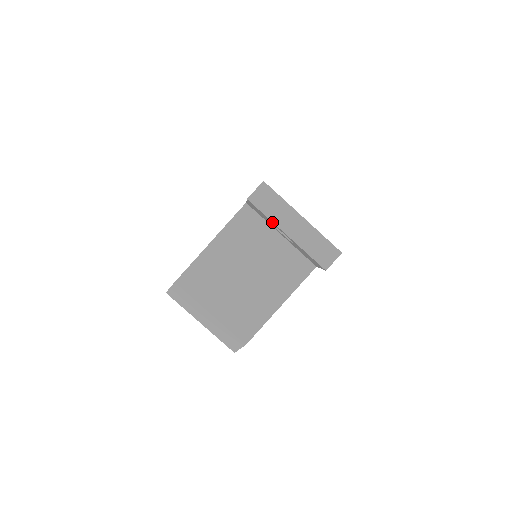
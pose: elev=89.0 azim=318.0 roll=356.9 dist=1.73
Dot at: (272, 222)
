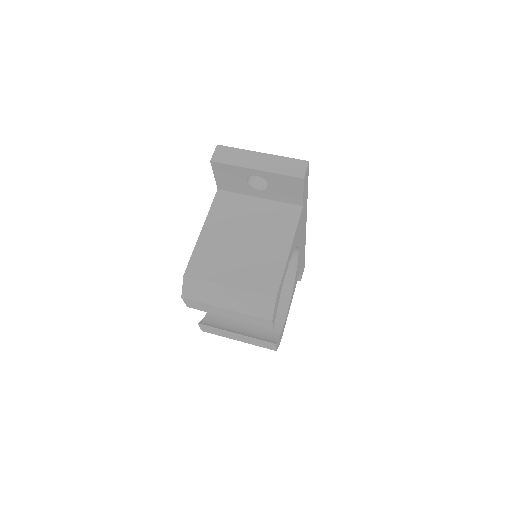
Dot at: (239, 168)
